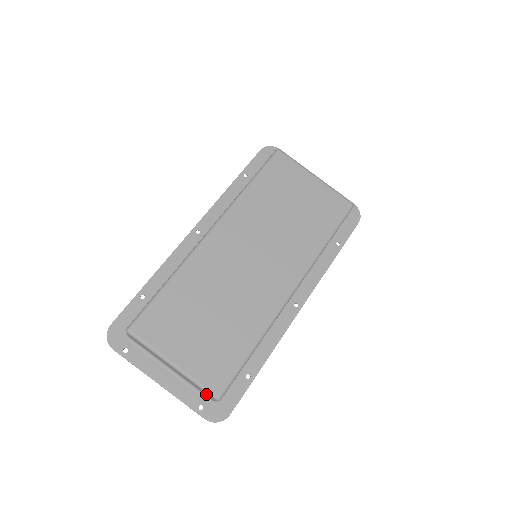
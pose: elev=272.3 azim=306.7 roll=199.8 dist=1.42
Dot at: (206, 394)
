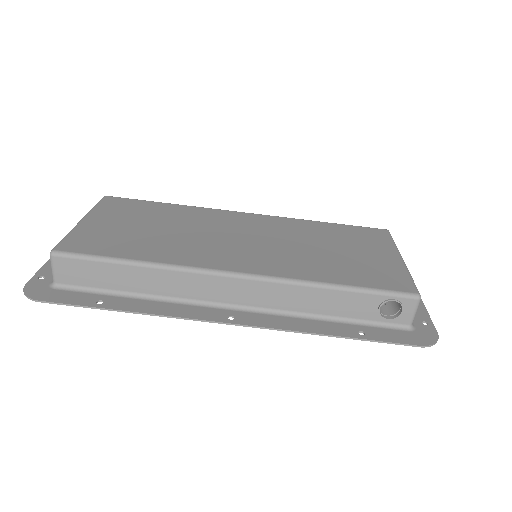
Dot at: occluded
